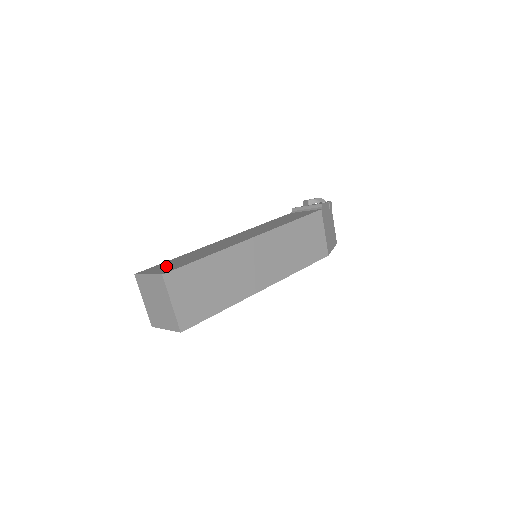
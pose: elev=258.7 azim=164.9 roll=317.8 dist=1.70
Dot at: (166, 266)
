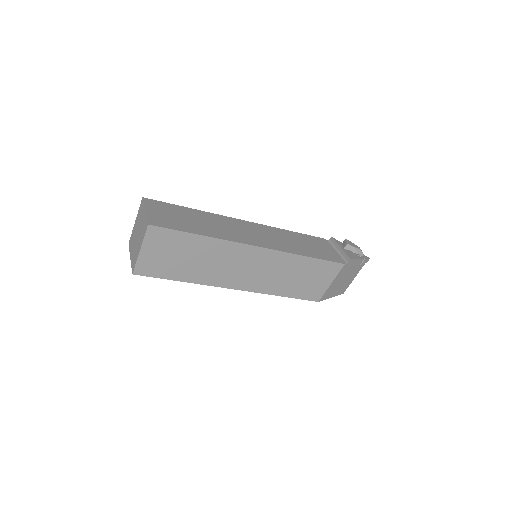
Dot at: (167, 214)
